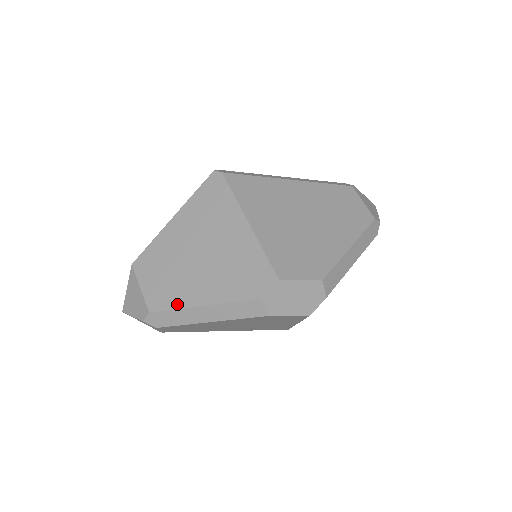
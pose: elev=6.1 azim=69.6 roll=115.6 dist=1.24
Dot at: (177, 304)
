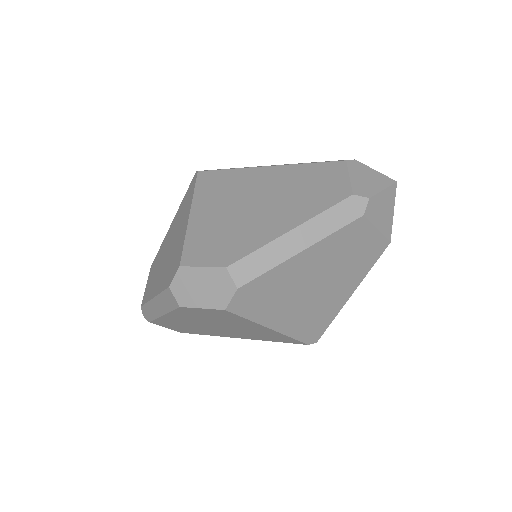
Dot at: (148, 298)
